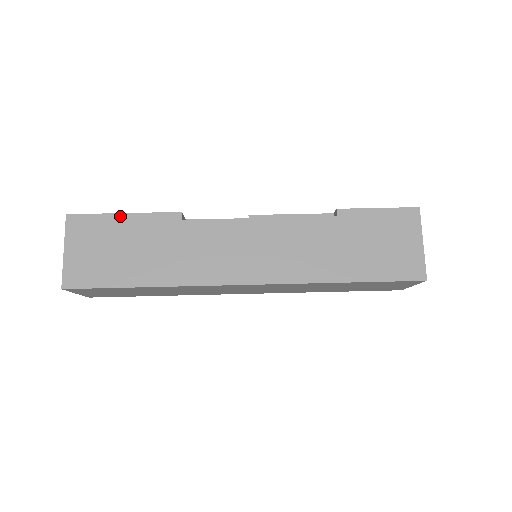
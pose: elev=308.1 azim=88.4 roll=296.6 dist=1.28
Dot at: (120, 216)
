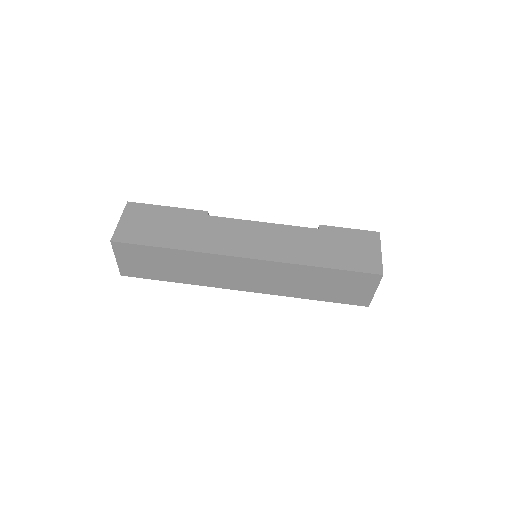
Dot at: (165, 207)
